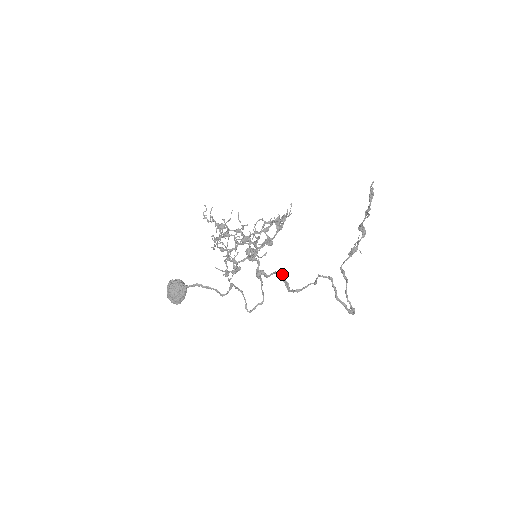
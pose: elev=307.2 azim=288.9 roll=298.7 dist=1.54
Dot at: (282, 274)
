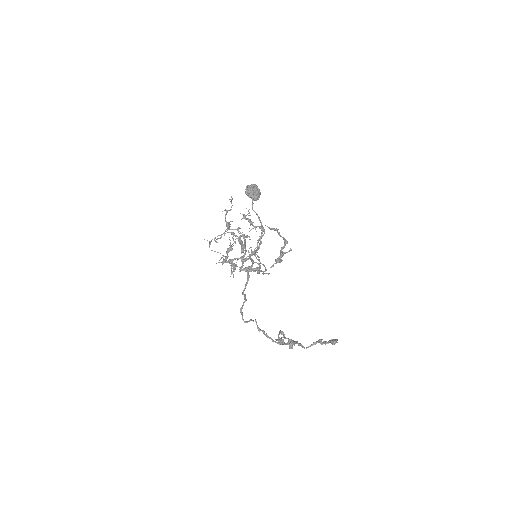
Dot at: (242, 292)
